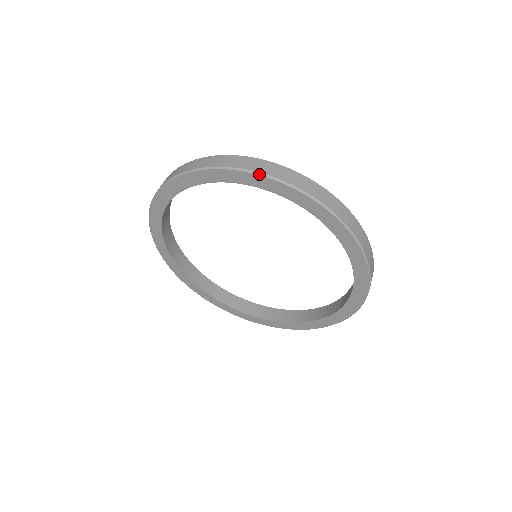
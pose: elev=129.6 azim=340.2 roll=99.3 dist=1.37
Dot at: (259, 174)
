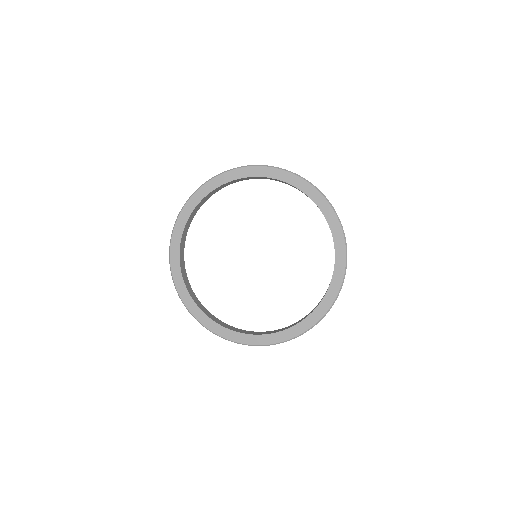
Dot at: (245, 166)
